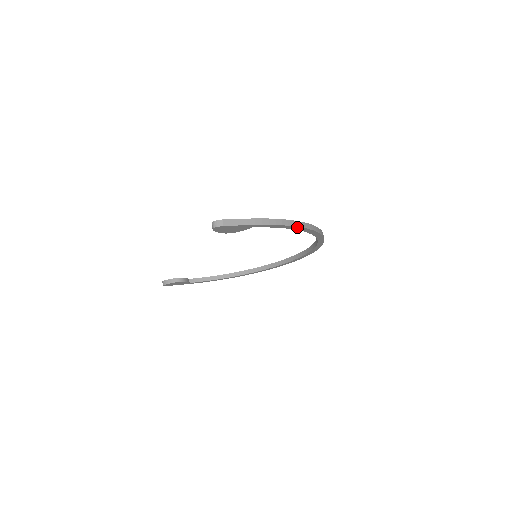
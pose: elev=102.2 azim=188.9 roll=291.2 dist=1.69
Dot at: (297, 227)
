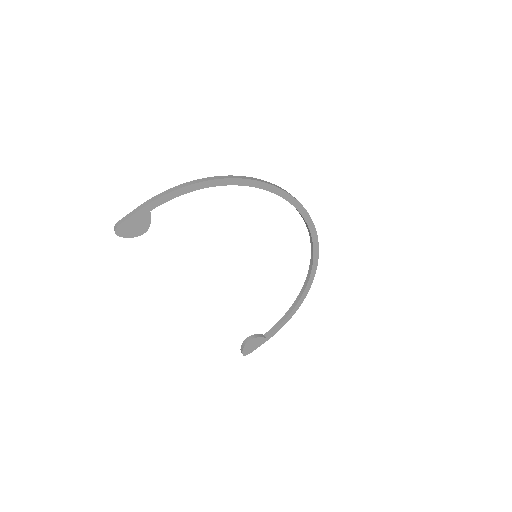
Dot at: (197, 184)
